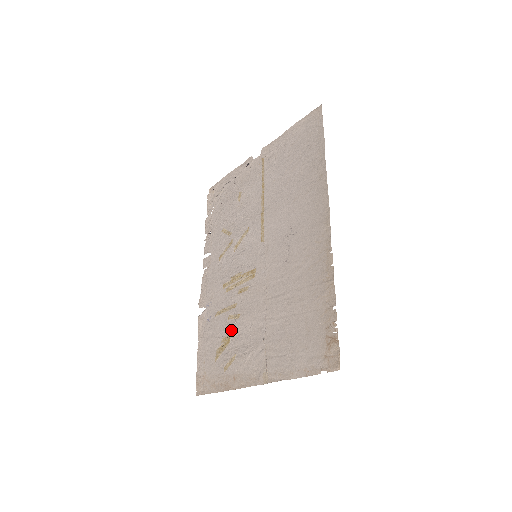
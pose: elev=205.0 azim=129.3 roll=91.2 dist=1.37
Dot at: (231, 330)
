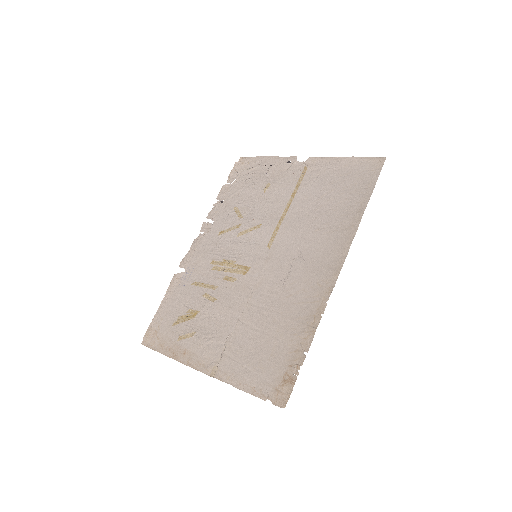
Dot at: (201, 308)
